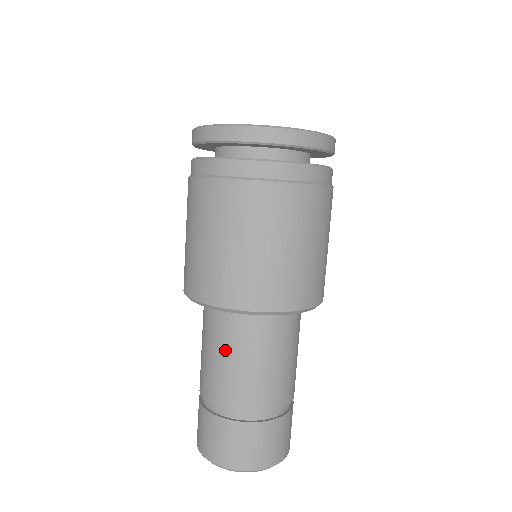
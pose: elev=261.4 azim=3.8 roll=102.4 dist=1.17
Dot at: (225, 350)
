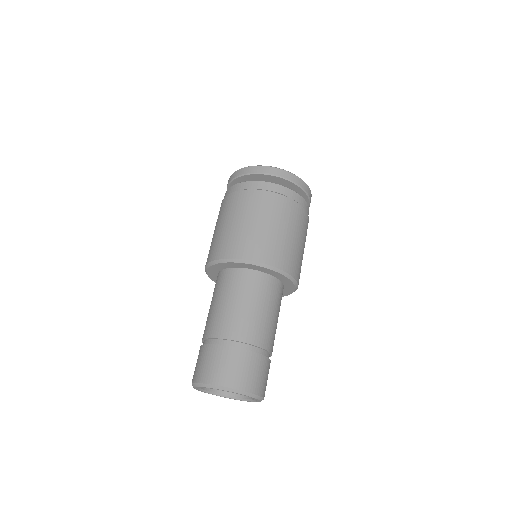
Dot at: (246, 298)
